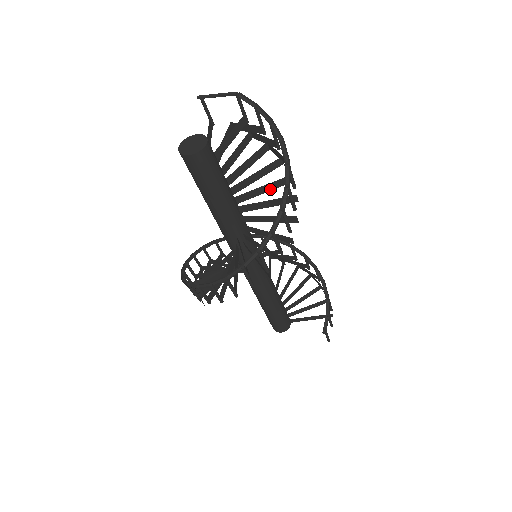
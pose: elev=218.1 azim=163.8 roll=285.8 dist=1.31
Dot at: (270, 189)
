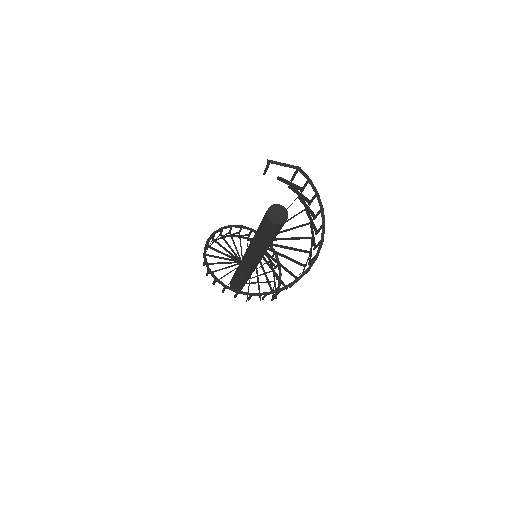
Dot at: (295, 228)
